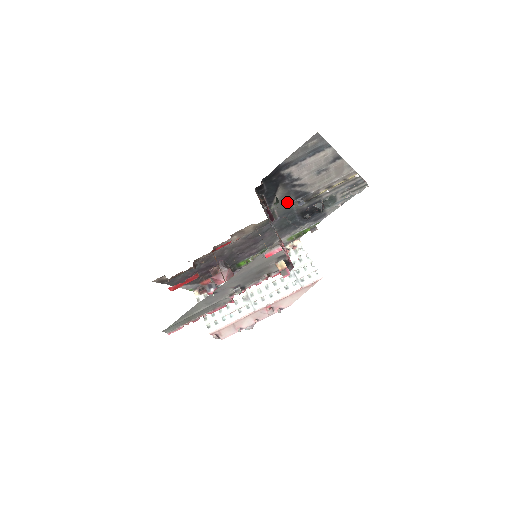
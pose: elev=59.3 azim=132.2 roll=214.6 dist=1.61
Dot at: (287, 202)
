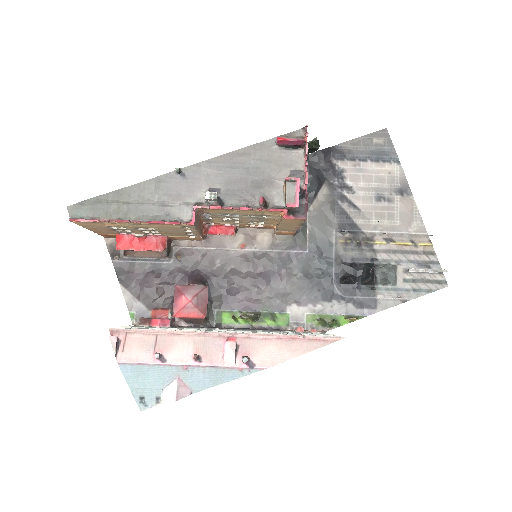
Dot at: (327, 225)
